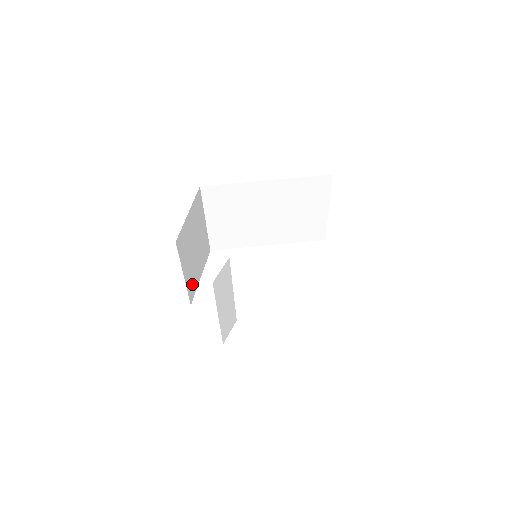
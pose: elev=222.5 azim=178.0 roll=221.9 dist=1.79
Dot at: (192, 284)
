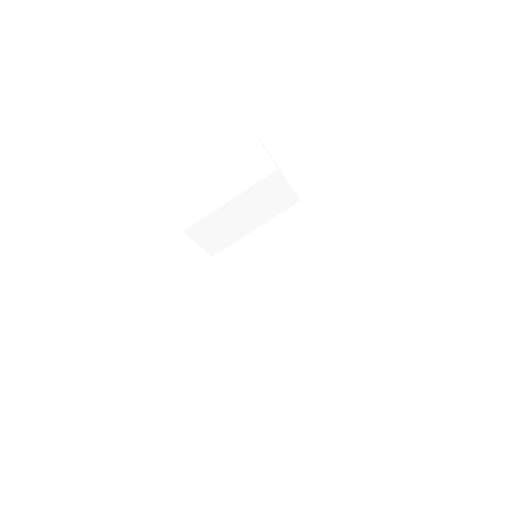
Dot at: occluded
